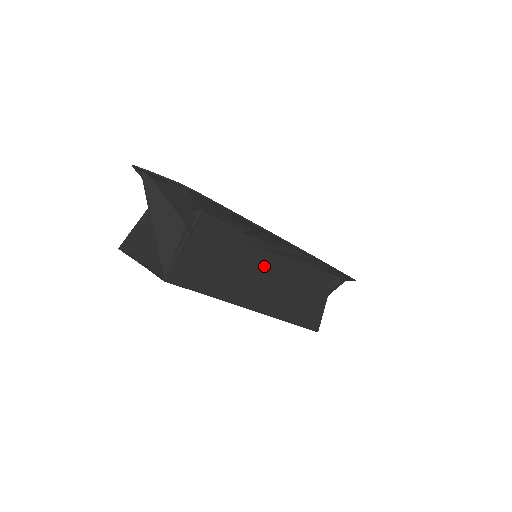
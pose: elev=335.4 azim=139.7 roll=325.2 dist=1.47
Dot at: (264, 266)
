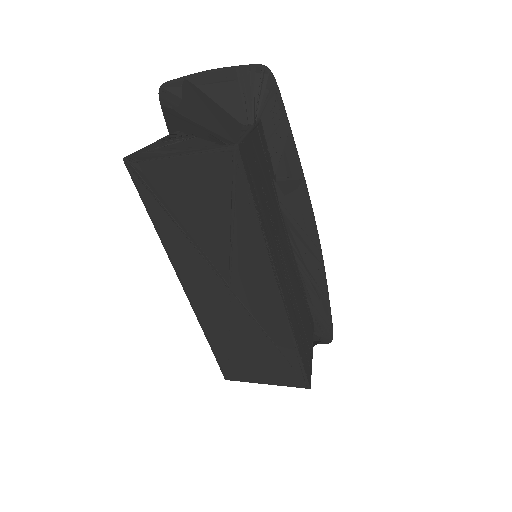
Dot at: (285, 243)
